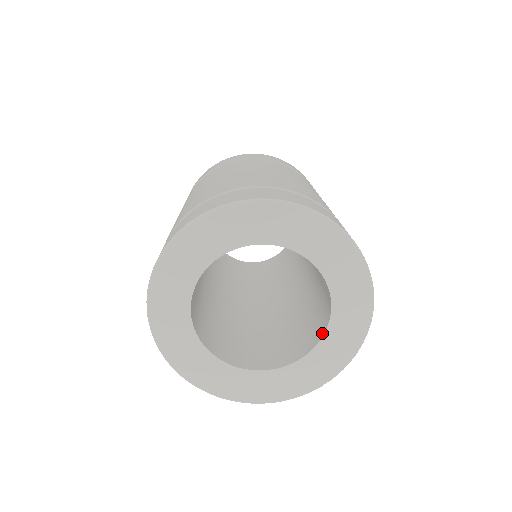
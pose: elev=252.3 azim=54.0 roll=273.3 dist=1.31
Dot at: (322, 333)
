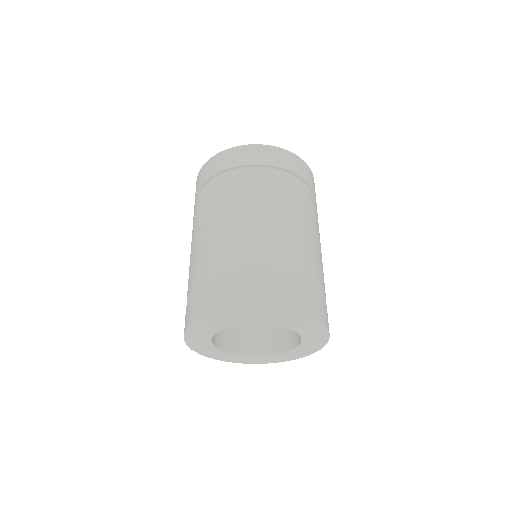
Dot at: (277, 352)
